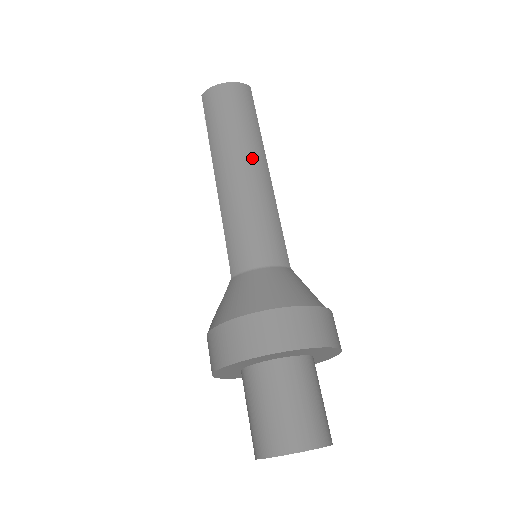
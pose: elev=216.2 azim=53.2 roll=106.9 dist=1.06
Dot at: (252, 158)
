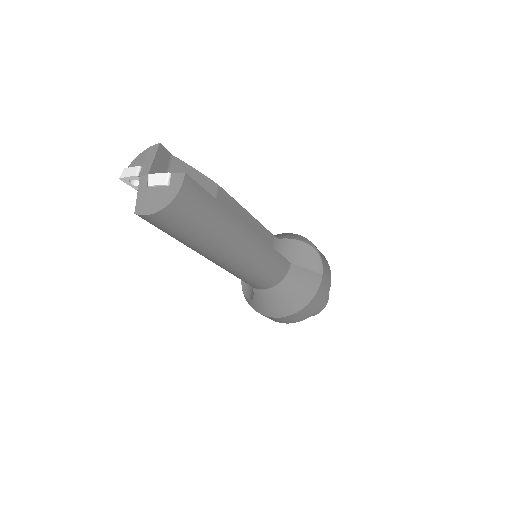
Dot at: (237, 242)
